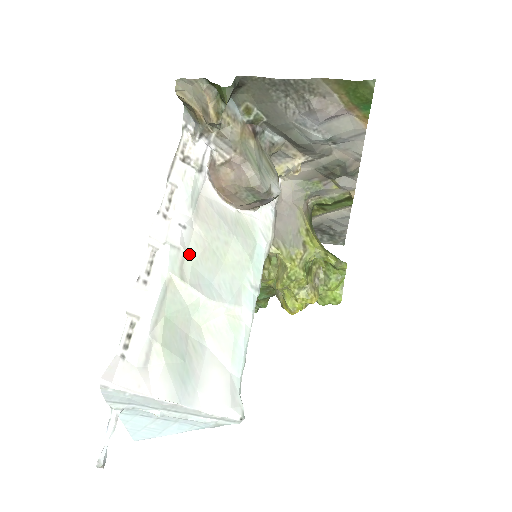
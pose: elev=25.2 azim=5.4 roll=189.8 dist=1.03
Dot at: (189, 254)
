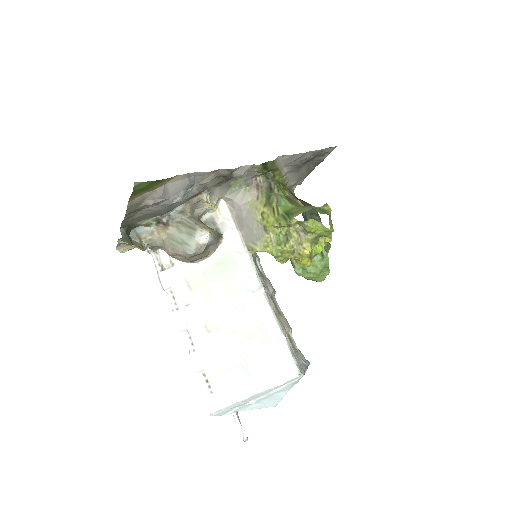
Dot at: (203, 314)
